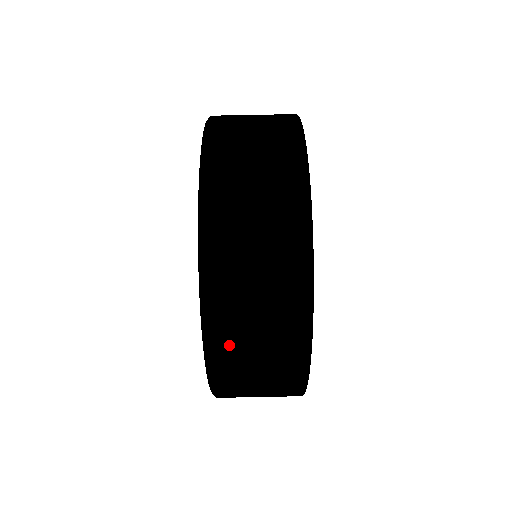
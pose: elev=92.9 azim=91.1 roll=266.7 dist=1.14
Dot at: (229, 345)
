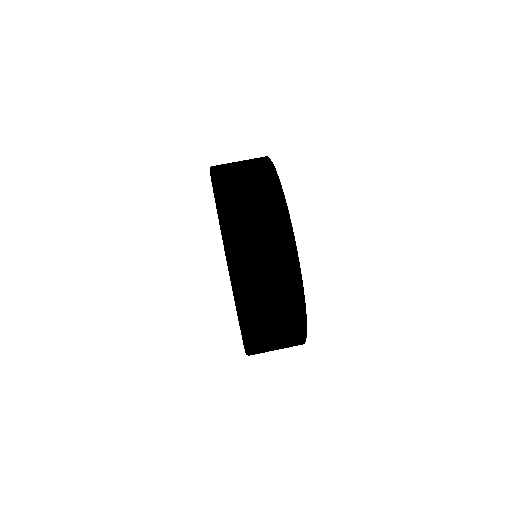
Dot at: (250, 288)
